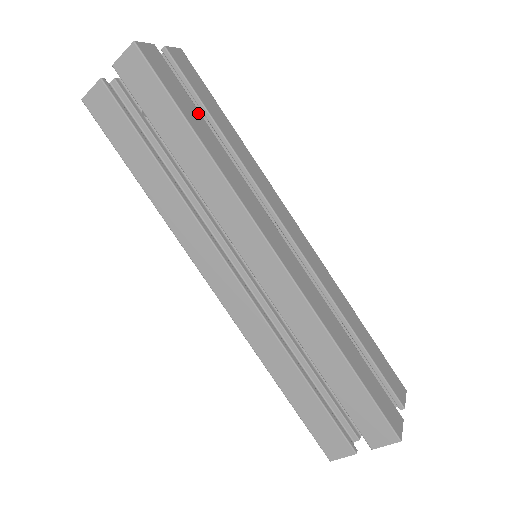
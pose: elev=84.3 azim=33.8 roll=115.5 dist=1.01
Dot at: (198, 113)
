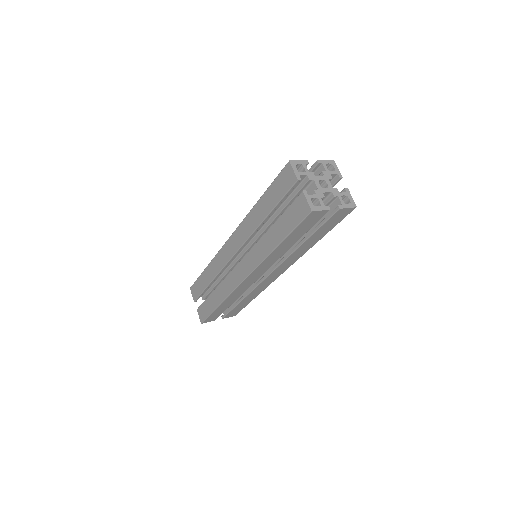
Dot at: occluded
